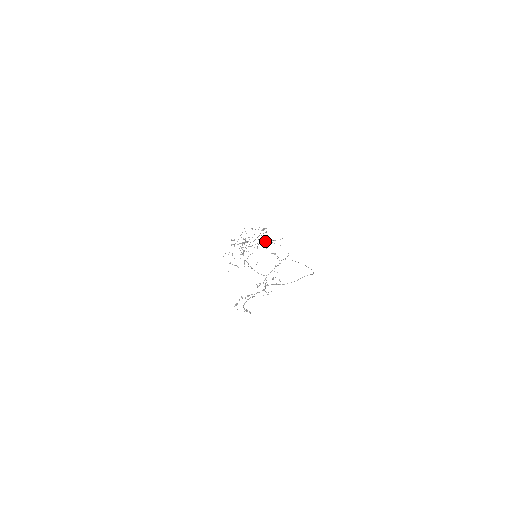
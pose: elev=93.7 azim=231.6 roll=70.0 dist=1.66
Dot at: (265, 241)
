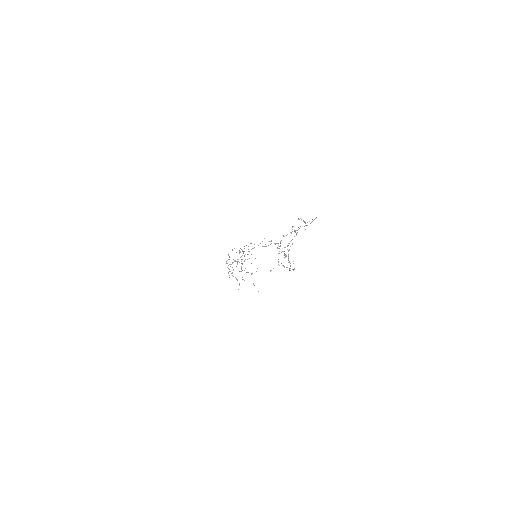
Dot at: (252, 248)
